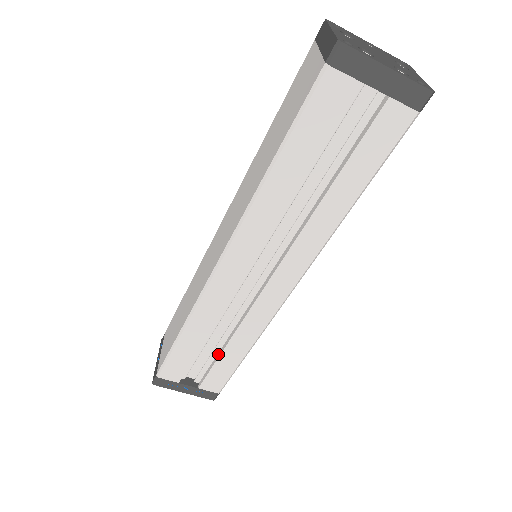
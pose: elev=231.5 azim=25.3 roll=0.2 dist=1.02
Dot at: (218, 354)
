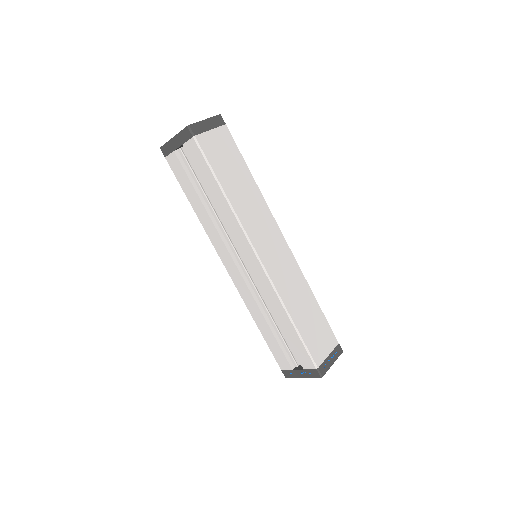
Dot at: (287, 333)
